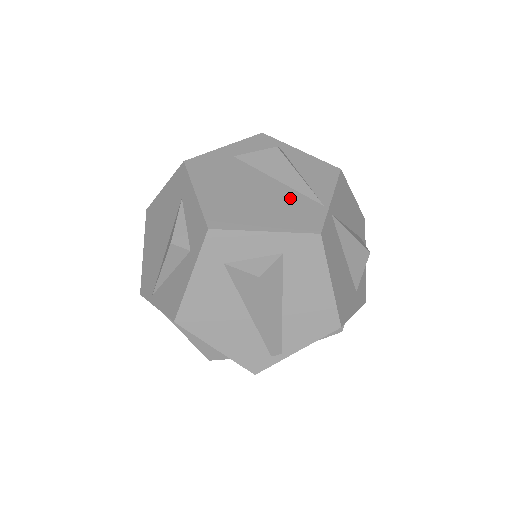
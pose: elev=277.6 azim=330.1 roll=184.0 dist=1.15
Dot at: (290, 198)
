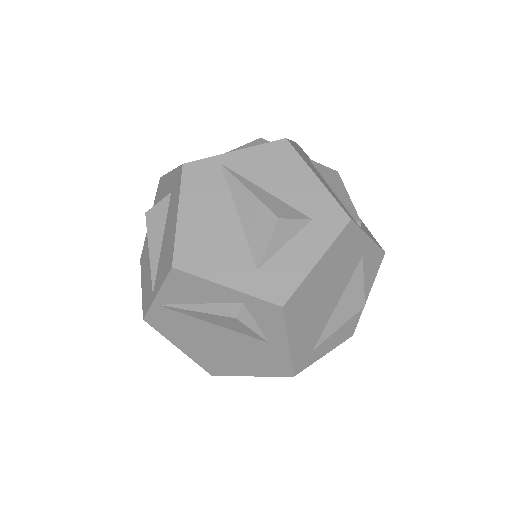
Dot at: occluded
